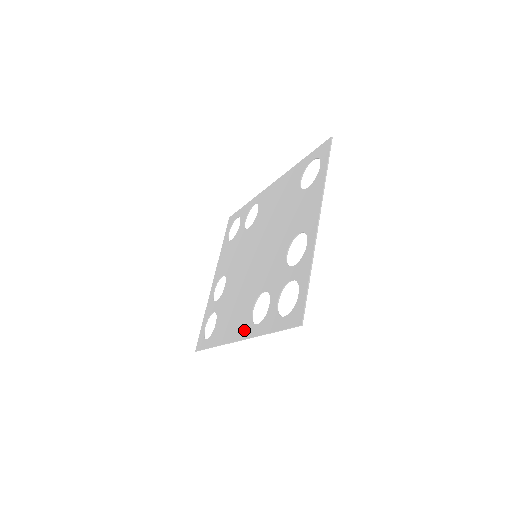
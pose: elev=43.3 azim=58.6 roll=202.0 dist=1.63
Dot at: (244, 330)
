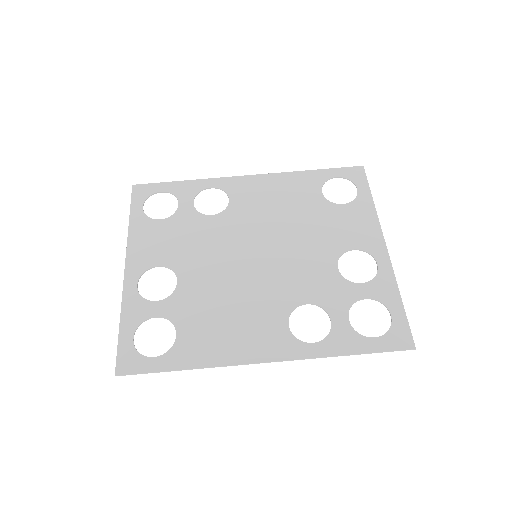
Dot at: (281, 348)
